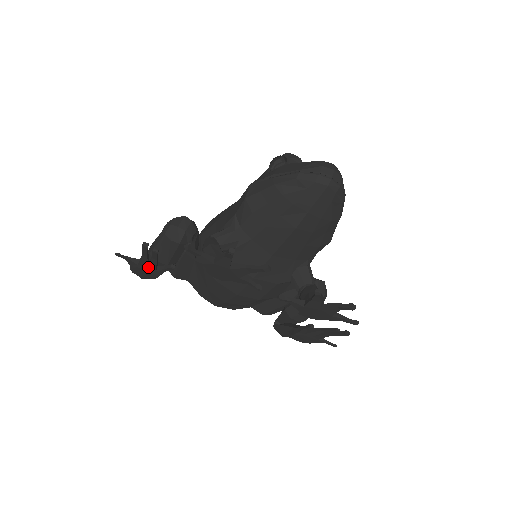
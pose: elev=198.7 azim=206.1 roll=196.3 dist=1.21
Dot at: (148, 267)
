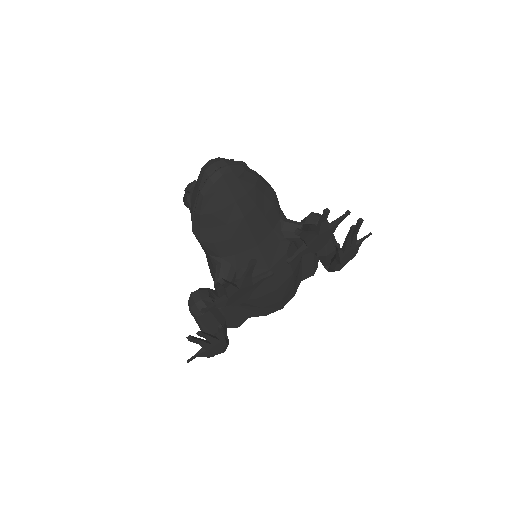
Dot at: (212, 344)
